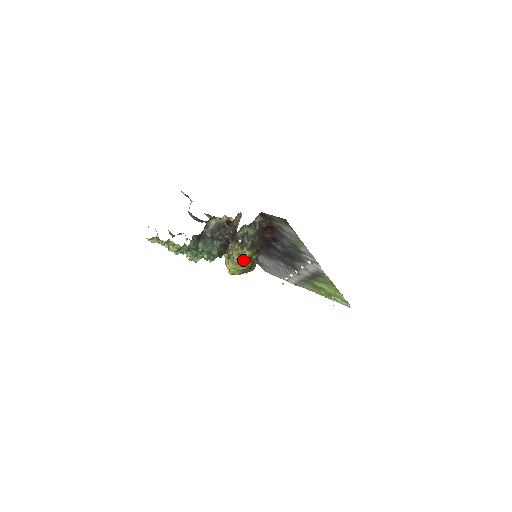
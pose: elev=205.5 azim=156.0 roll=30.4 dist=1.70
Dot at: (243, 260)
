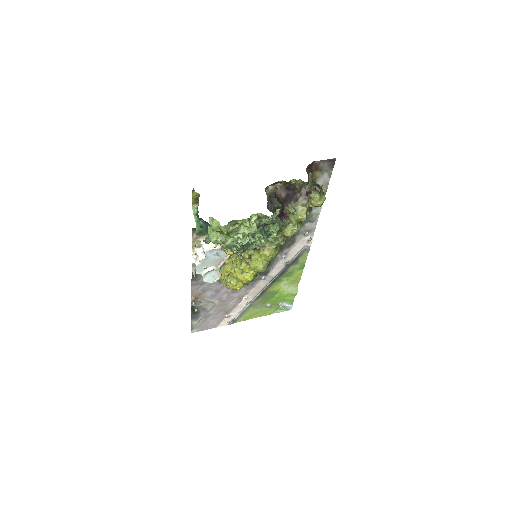
Dot at: (299, 225)
